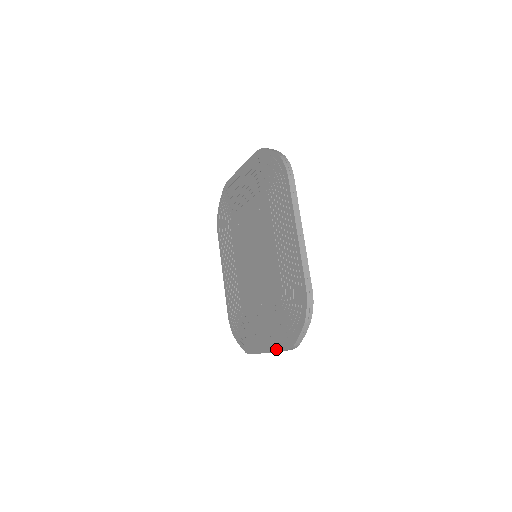
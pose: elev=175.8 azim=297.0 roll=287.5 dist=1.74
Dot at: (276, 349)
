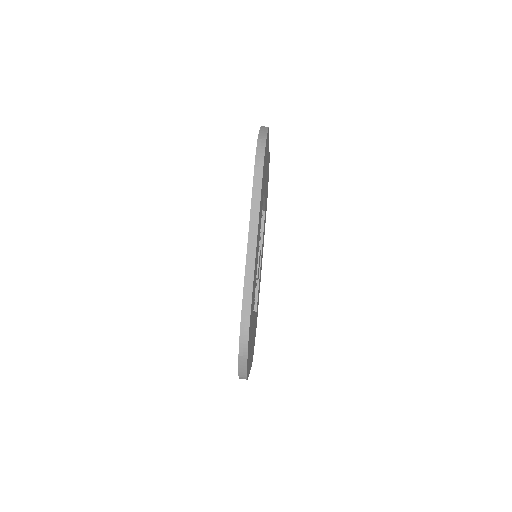
Dot at: occluded
